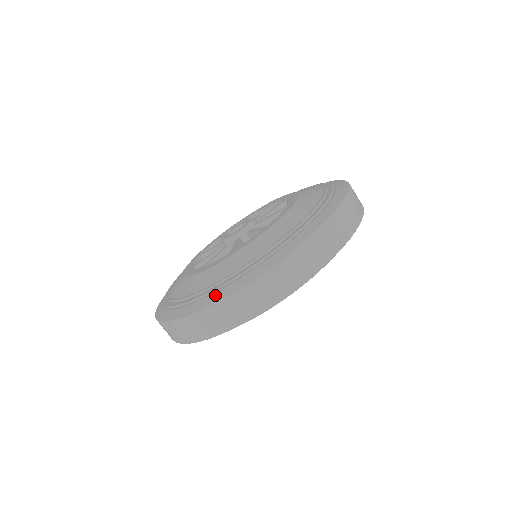
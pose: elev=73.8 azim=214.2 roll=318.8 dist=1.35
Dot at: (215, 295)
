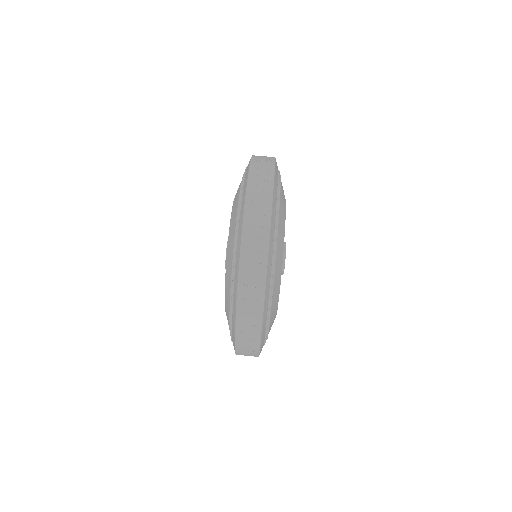
Dot at: (245, 178)
